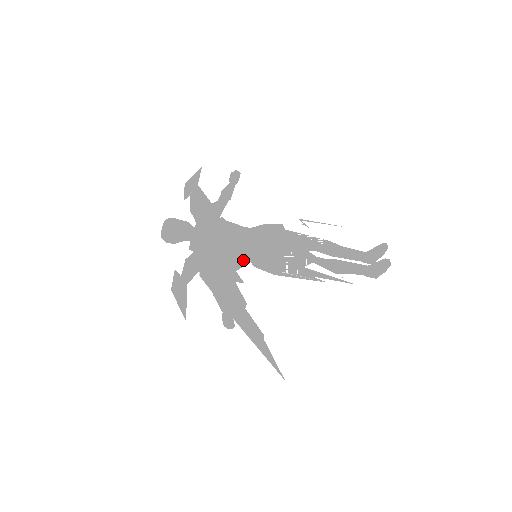
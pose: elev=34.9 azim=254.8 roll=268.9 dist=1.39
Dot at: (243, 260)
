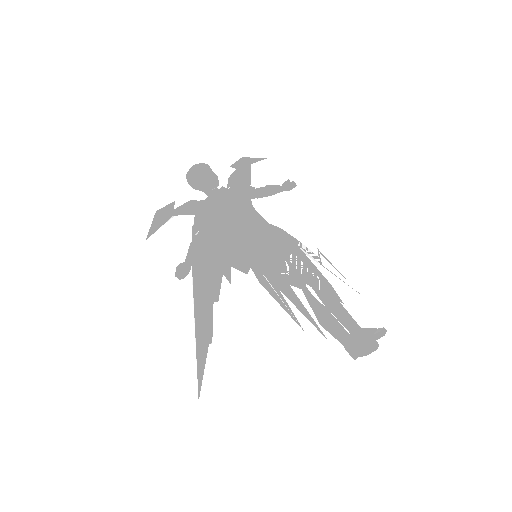
Dot at: (245, 266)
